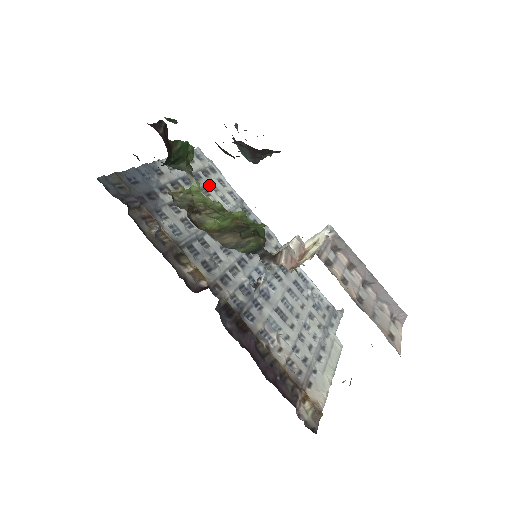
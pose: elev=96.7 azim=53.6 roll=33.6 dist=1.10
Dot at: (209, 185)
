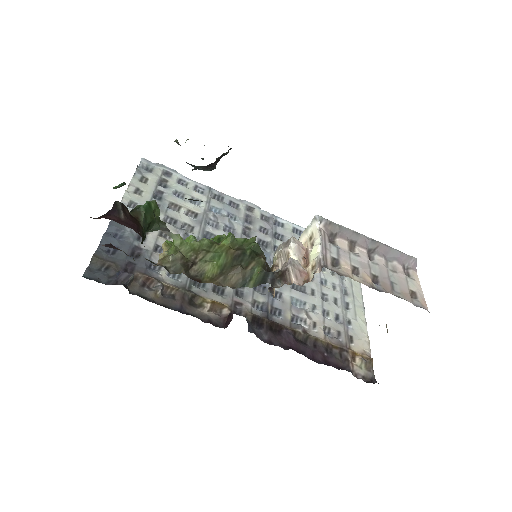
Dot at: (174, 196)
